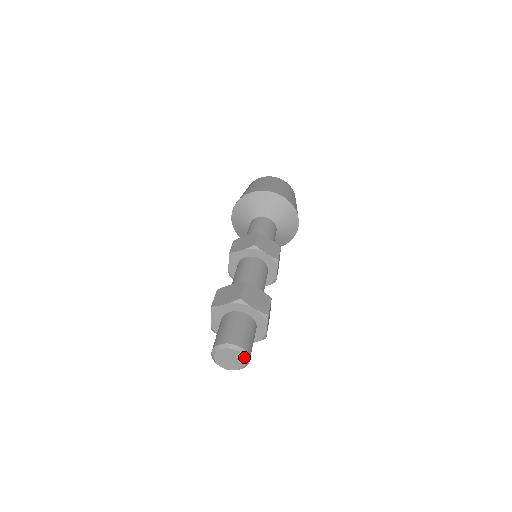
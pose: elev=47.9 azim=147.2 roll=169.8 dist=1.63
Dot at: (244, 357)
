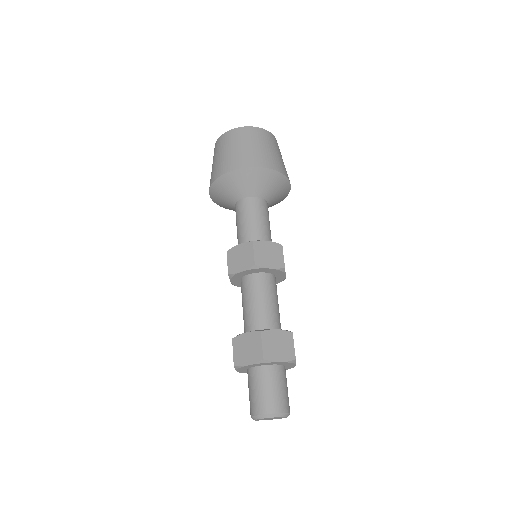
Dot at: occluded
